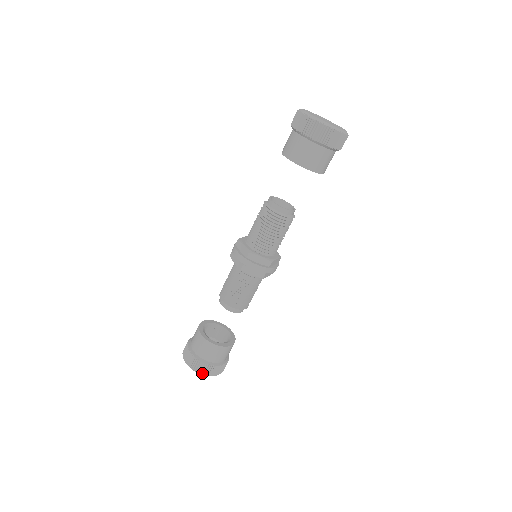
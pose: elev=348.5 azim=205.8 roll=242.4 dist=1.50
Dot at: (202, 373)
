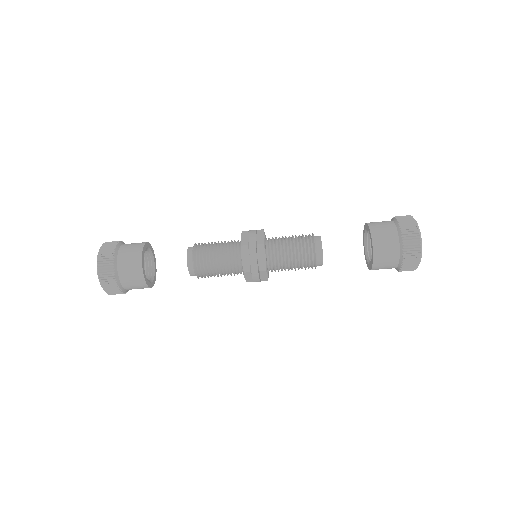
Dot at: (108, 292)
